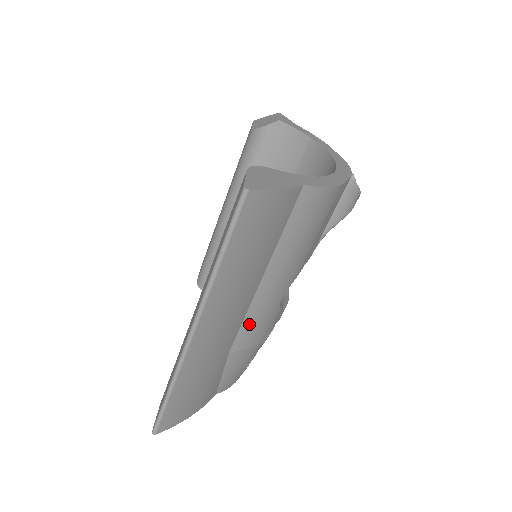
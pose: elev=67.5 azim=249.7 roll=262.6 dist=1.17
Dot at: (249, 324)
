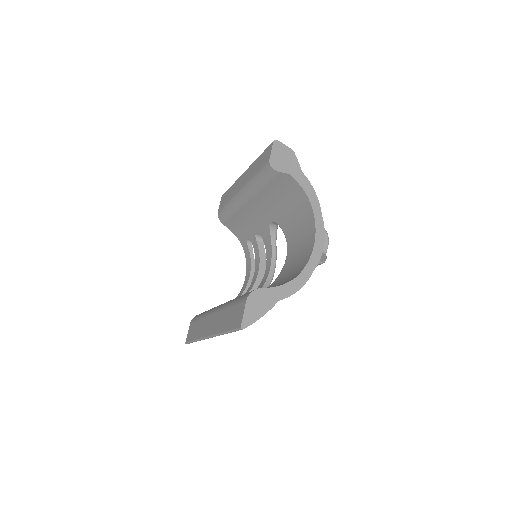
Dot at: occluded
